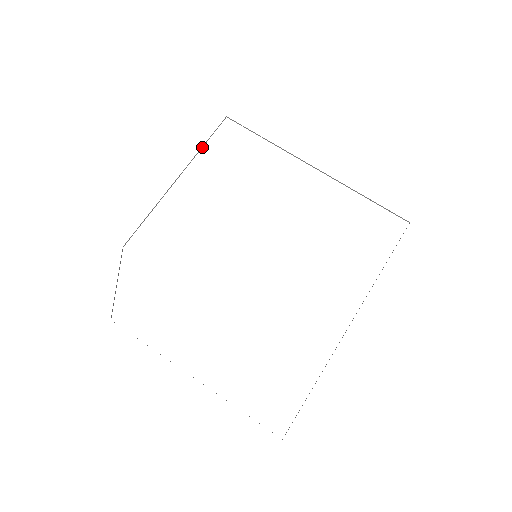
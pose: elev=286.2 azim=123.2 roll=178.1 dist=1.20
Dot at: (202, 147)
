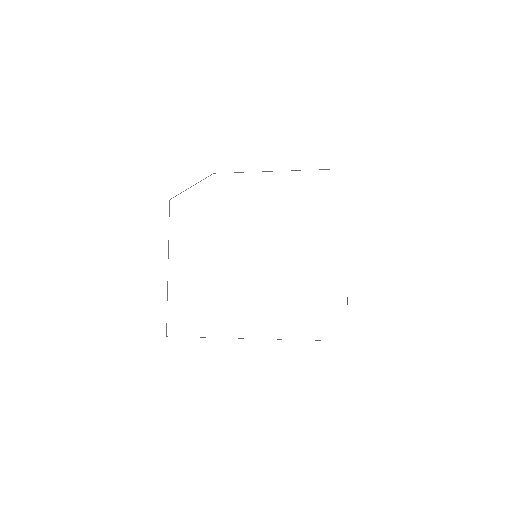
Dot at: occluded
